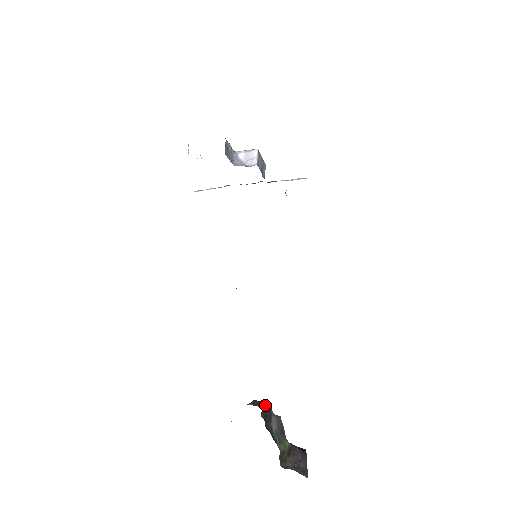
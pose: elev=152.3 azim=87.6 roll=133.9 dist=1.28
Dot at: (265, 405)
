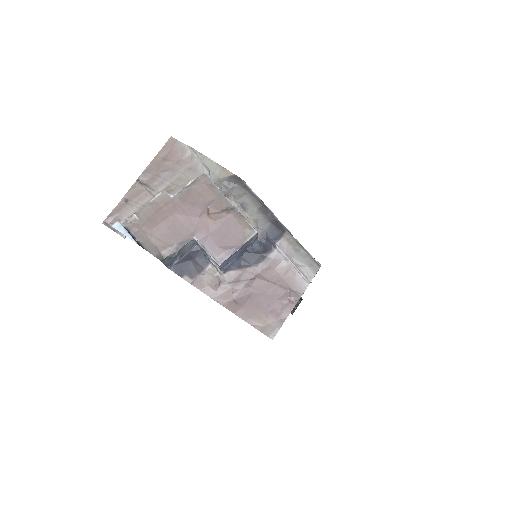
Dot at: occluded
